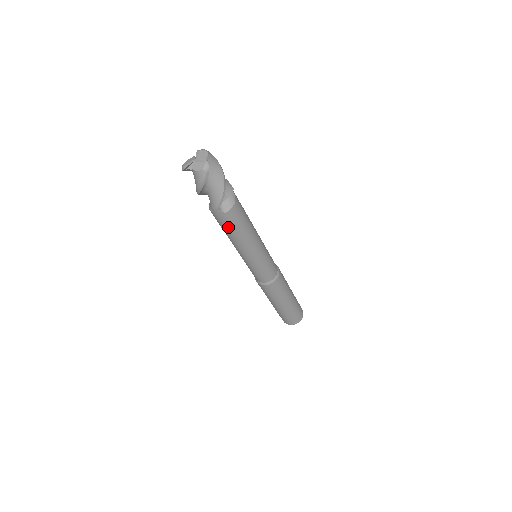
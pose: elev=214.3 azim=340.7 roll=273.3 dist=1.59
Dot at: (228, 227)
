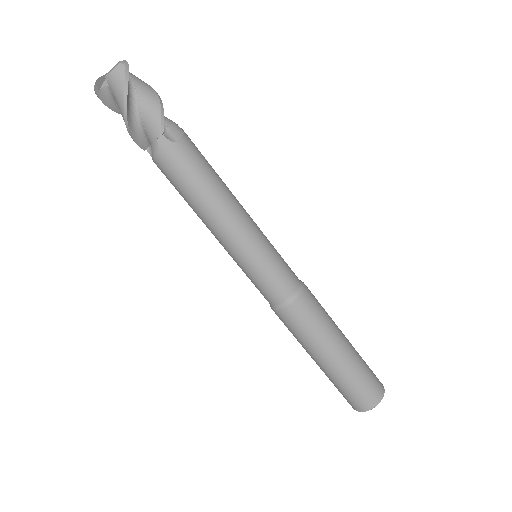
Dot at: (189, 174)
